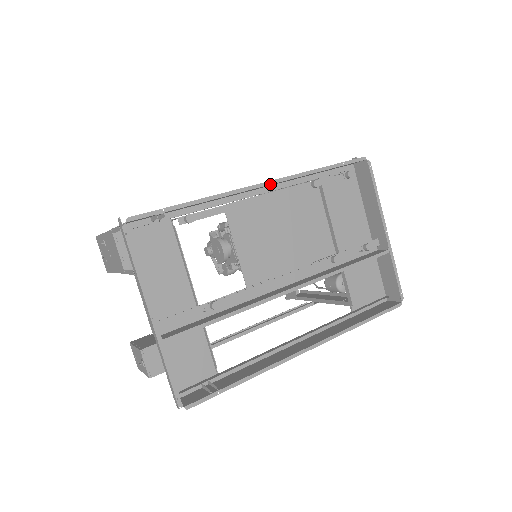
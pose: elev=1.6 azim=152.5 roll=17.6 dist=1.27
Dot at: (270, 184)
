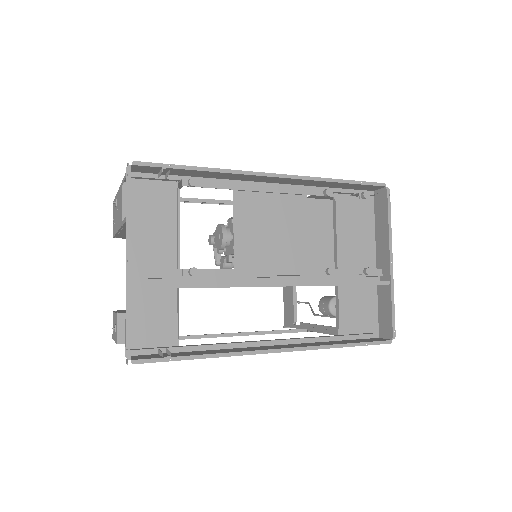
Dot at: (281, 177)
